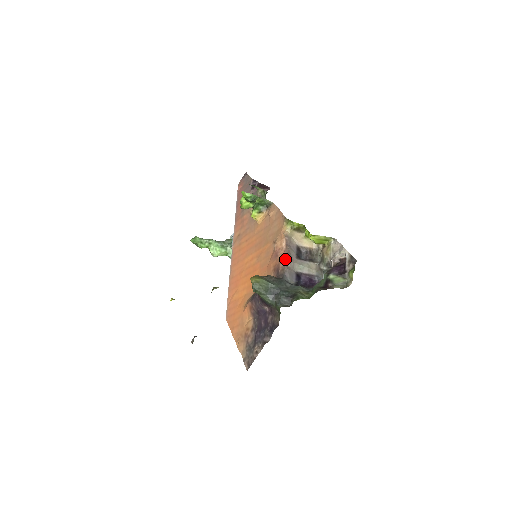
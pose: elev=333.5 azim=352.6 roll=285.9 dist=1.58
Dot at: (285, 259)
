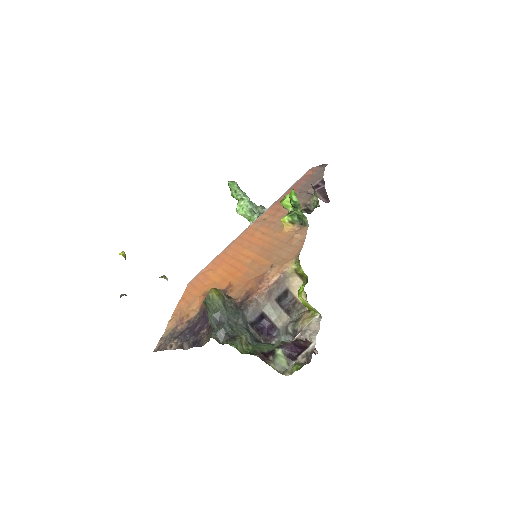
Dot at: (262, 294)
